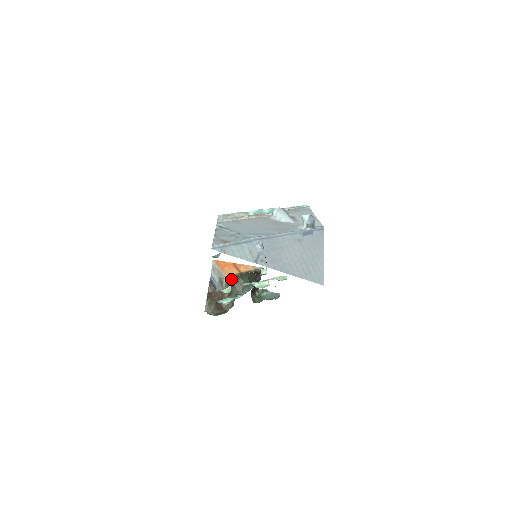
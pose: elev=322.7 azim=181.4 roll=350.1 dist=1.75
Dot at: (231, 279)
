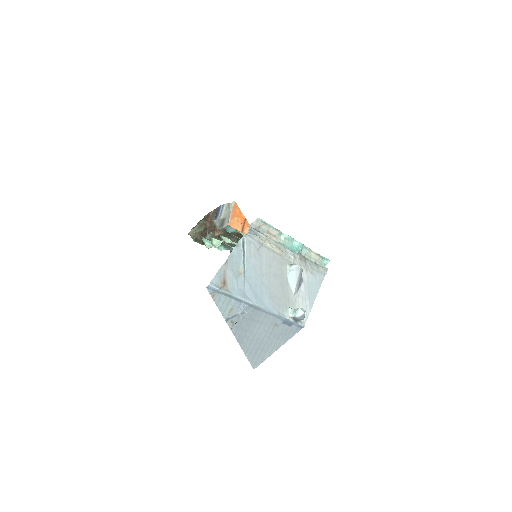
Dot at: occluded
